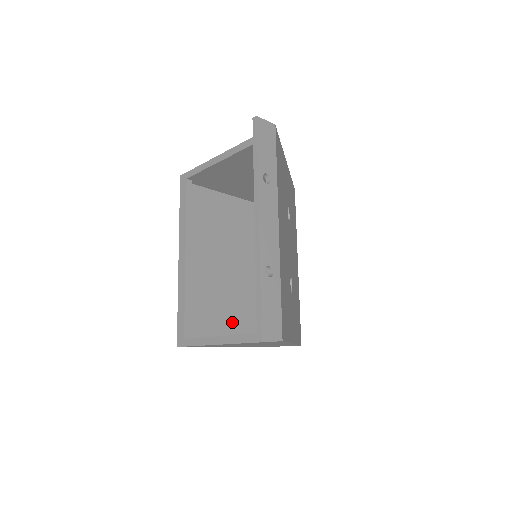
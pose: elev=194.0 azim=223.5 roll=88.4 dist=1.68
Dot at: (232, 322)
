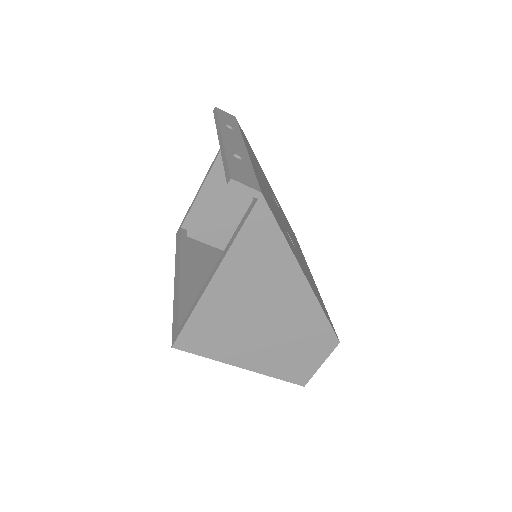
Dot at: occluded
